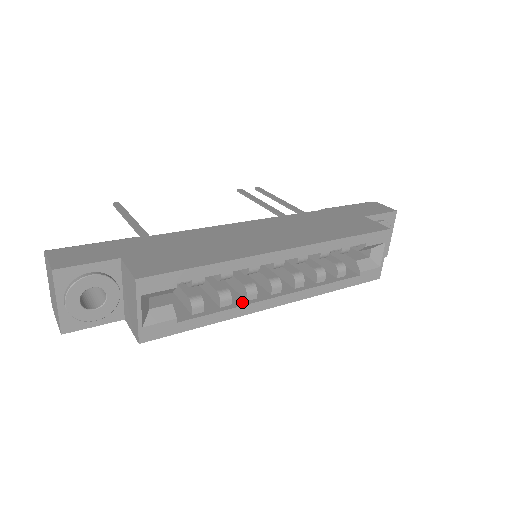
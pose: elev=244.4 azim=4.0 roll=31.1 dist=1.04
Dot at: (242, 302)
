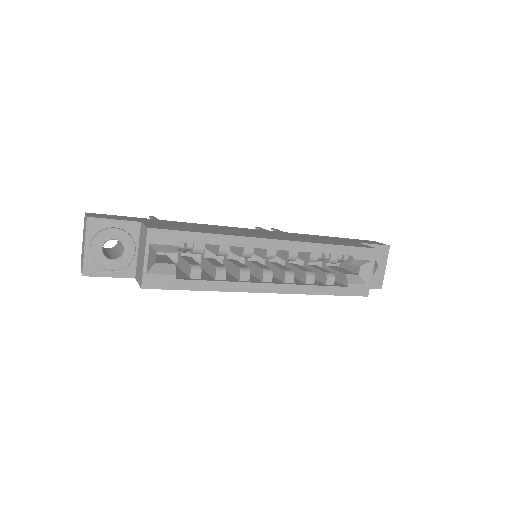
Dot at: (235, 280)
